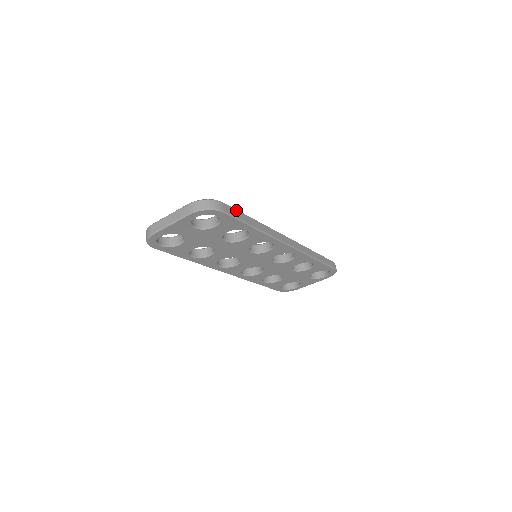
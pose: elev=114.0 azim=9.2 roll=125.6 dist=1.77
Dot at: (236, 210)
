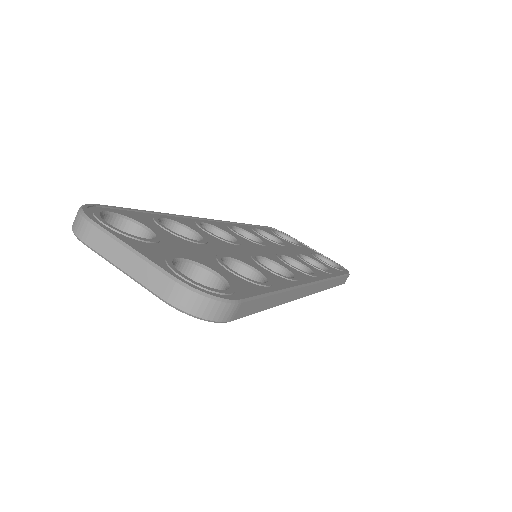
Dot at: (258, 299)
